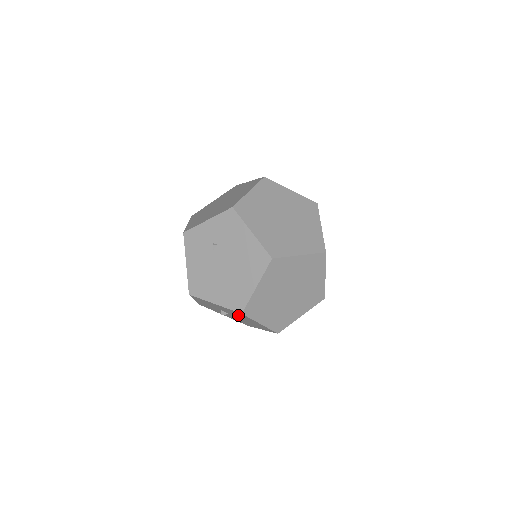
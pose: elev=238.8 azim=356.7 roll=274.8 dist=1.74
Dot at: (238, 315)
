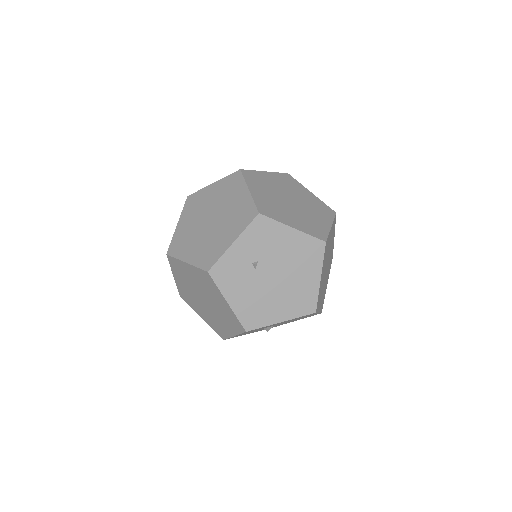
Dot at: occluded
